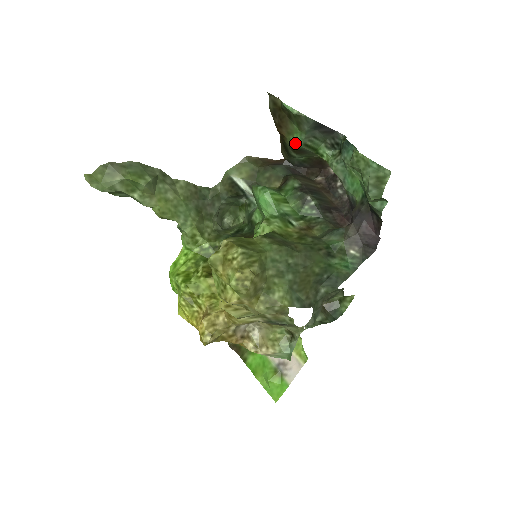
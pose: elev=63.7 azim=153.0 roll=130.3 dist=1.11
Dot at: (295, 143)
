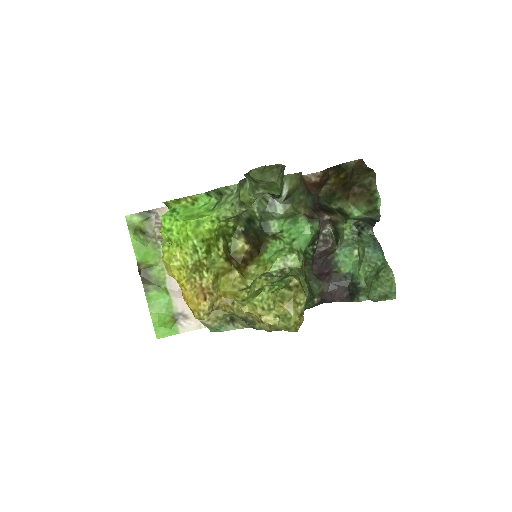
Dot at: (351, 213)
